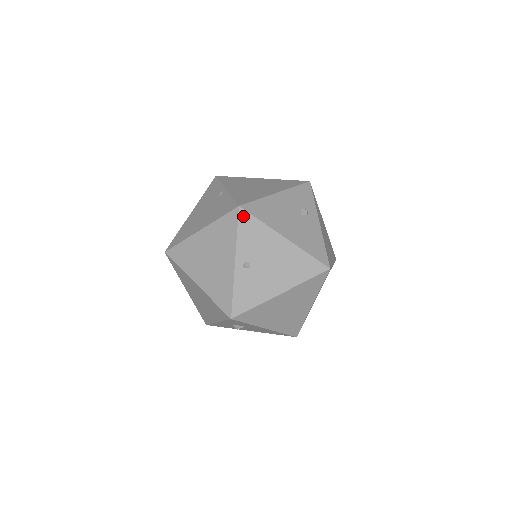
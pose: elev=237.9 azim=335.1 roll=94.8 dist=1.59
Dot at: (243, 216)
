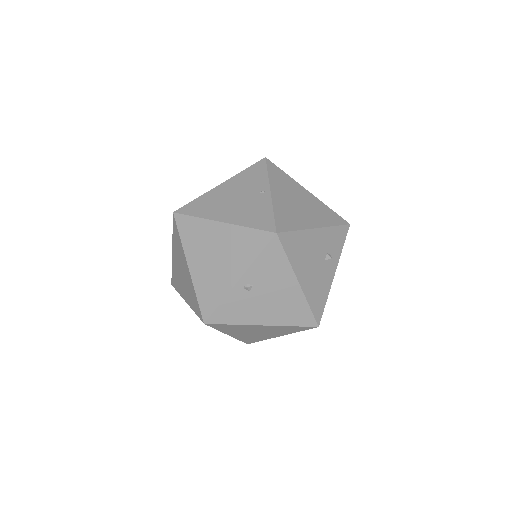
Dot at: (274, 244)
